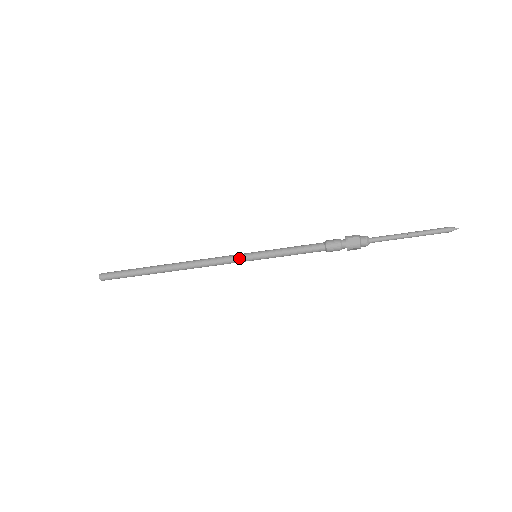
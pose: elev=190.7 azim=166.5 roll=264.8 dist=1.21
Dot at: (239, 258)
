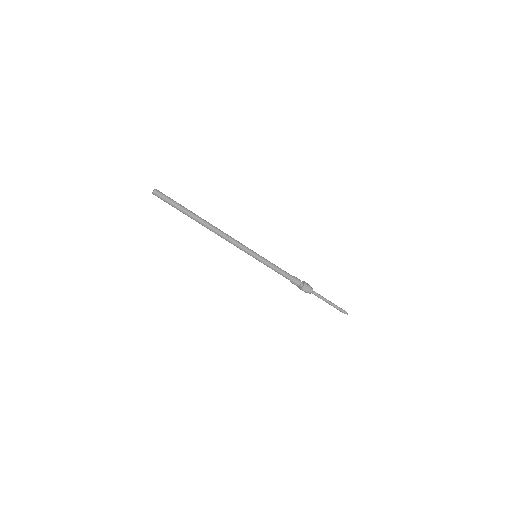
Dot at: (247, 252)
